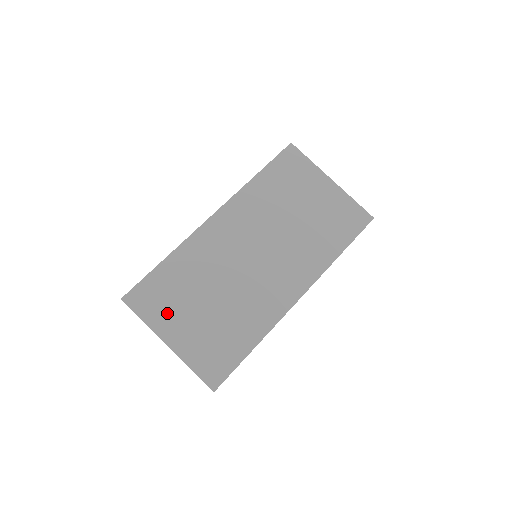
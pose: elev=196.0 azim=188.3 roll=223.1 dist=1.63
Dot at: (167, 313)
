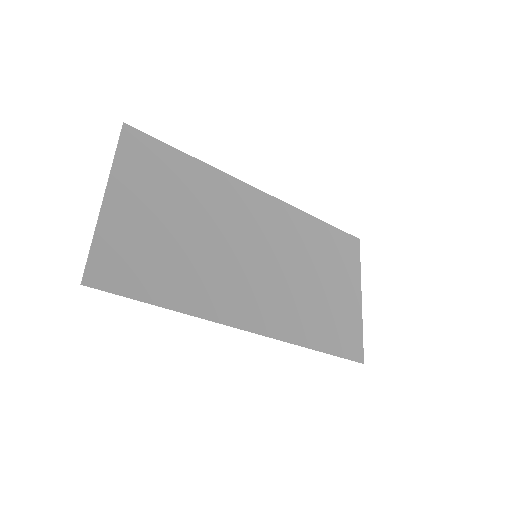
Dot at: (141, 182)
